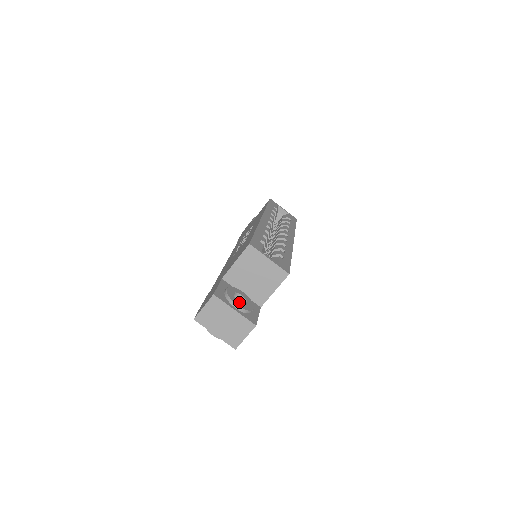
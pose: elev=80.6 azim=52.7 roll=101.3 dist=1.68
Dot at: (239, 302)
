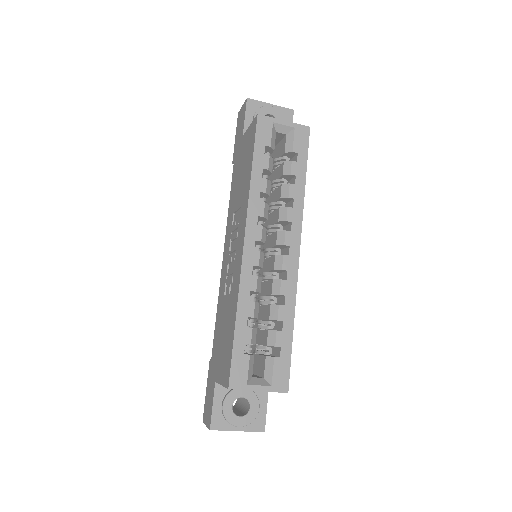
Dot at: (240, 418)
